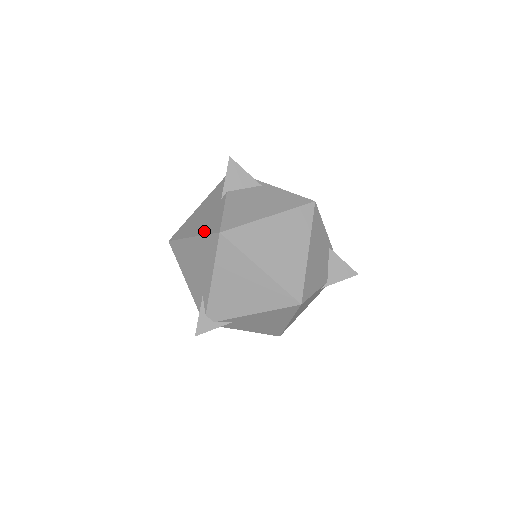
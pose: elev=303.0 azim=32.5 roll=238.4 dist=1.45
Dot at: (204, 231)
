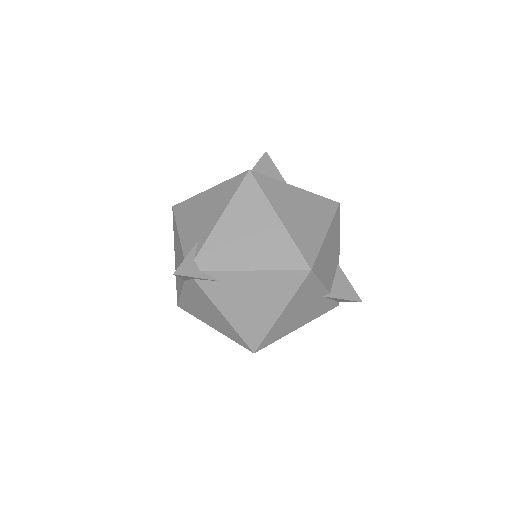
Dot at: (226, 180)
